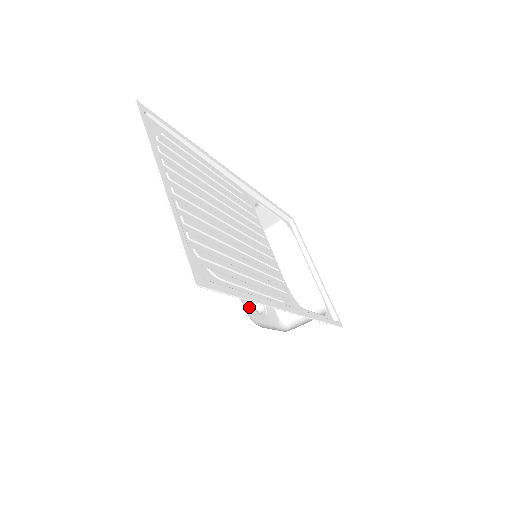
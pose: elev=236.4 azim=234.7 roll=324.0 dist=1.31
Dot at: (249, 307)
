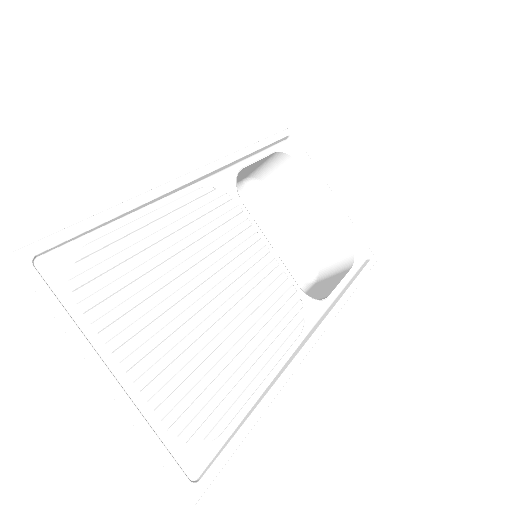
Dot at: occluded
